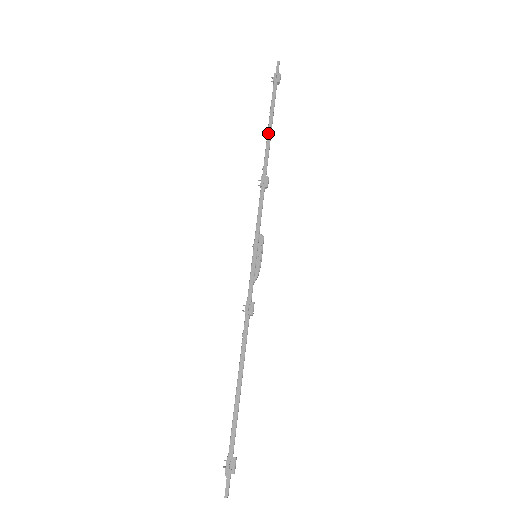
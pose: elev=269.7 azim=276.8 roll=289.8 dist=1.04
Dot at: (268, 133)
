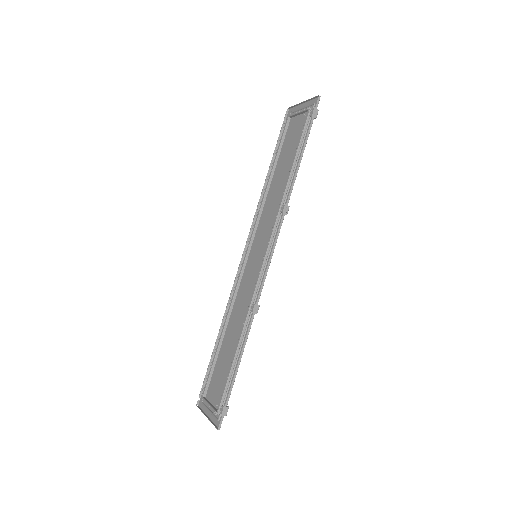
Dot at: (297, 166)
